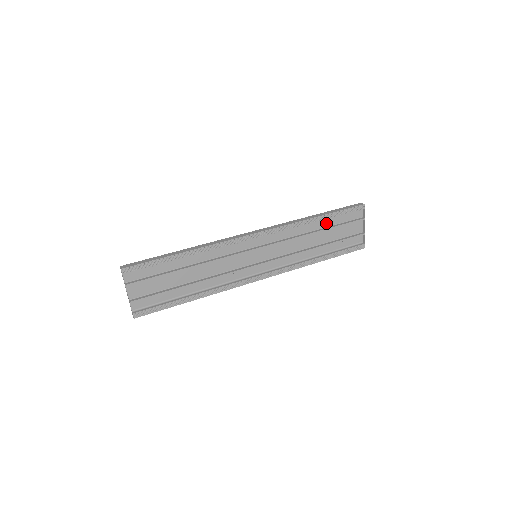
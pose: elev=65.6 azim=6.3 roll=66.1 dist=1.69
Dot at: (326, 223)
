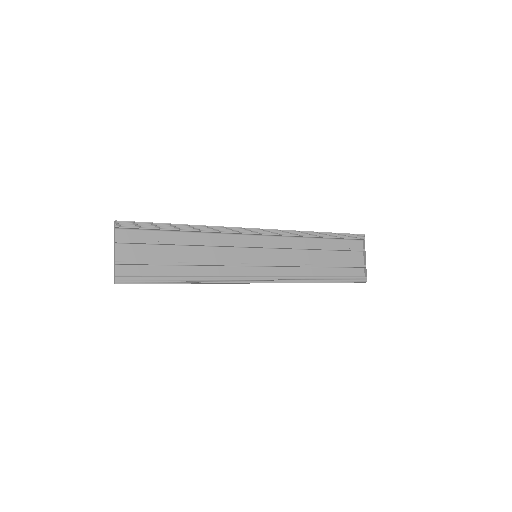
Dot at: (327, 244)
